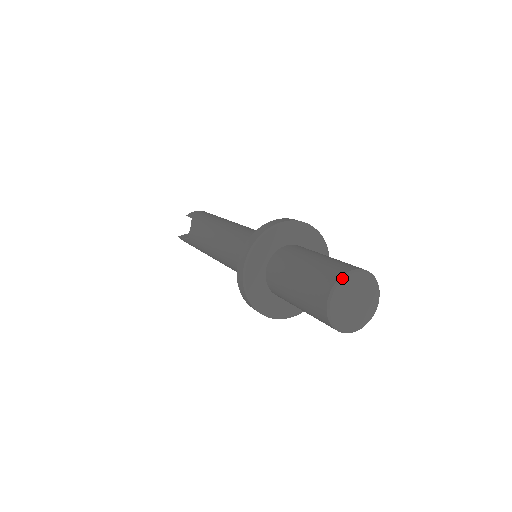
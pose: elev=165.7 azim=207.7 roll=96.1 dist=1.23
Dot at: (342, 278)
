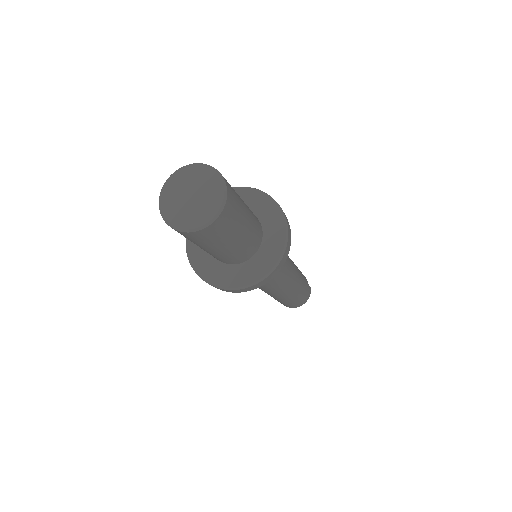
Dot at: (169, 177)
